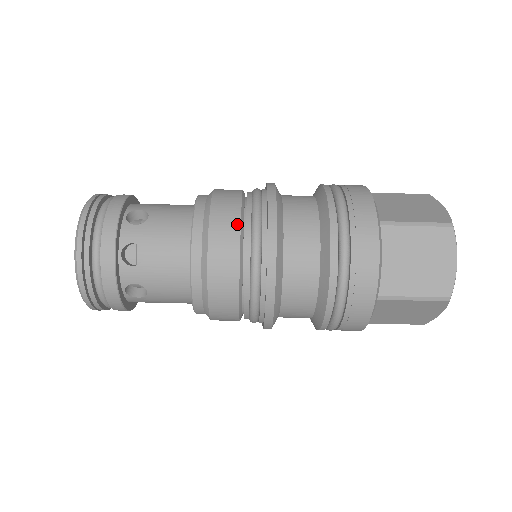
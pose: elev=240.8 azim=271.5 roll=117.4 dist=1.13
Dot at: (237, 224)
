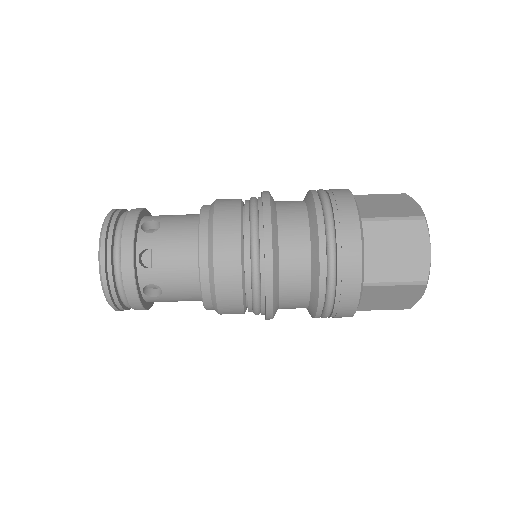
Dot at: (237, 227)
